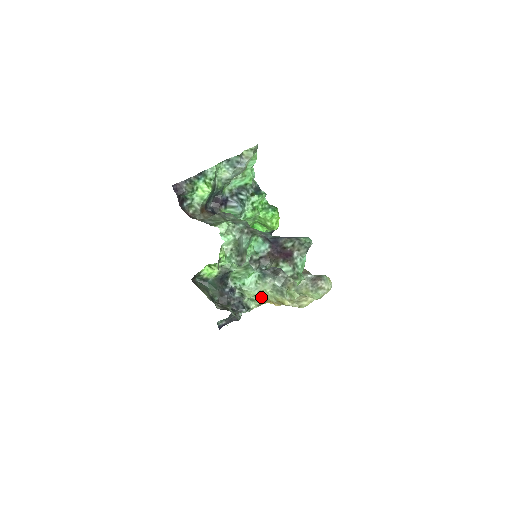
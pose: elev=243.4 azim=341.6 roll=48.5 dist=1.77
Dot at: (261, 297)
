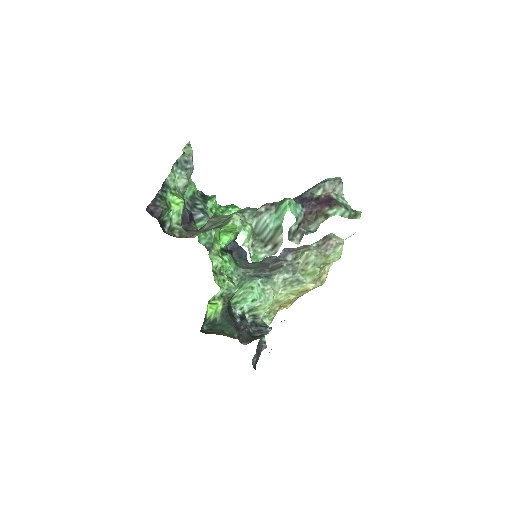
Dot at: (272, 307)
